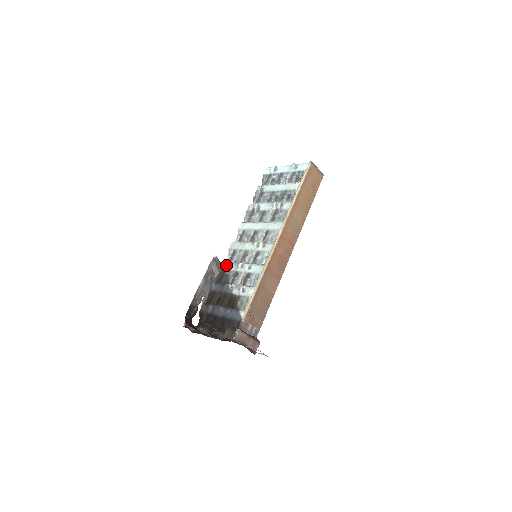
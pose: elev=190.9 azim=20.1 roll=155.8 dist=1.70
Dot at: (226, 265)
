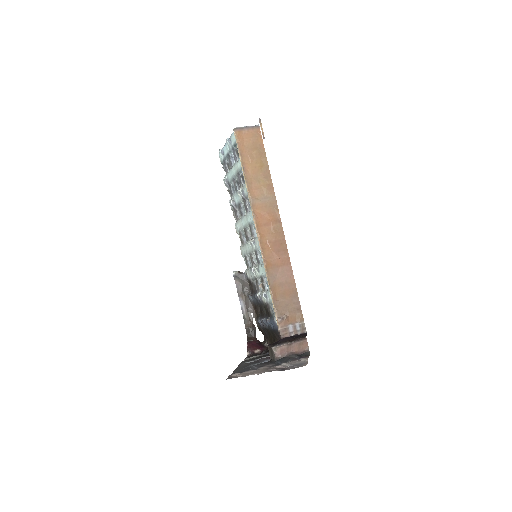
Dot at: (247, 274)
